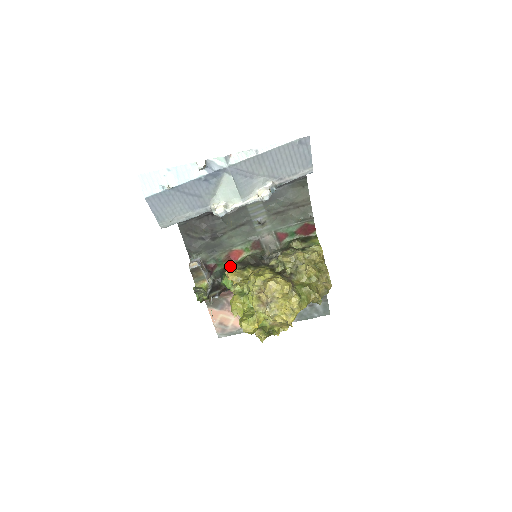
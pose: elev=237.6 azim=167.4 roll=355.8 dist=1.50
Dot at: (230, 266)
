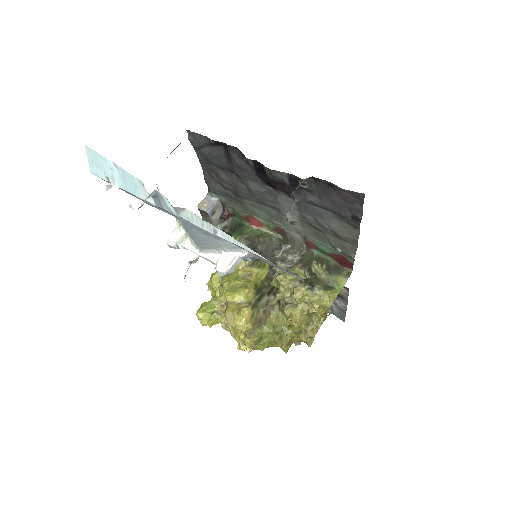
Dot at: (245, 228)
